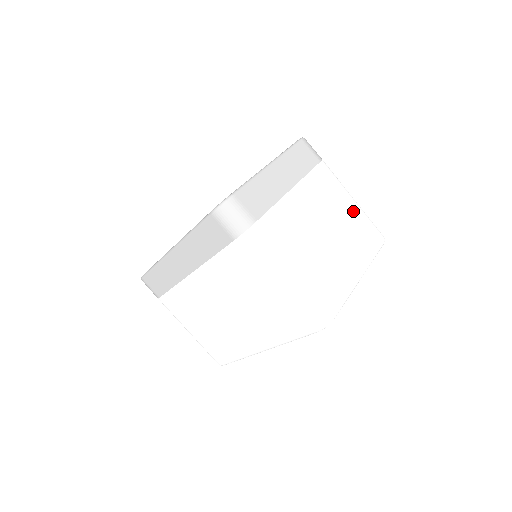
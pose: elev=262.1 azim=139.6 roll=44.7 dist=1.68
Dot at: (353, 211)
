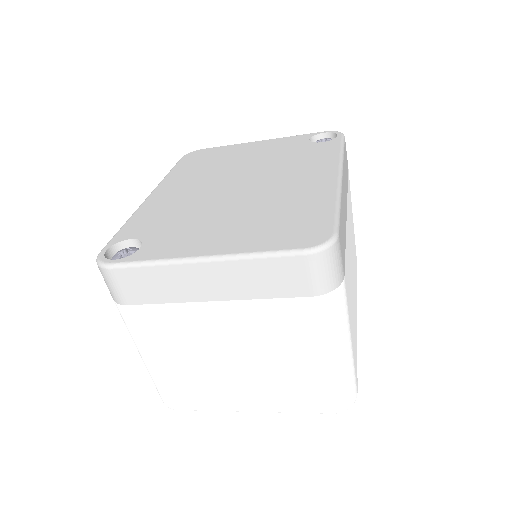
Dot at: (311, 368)
